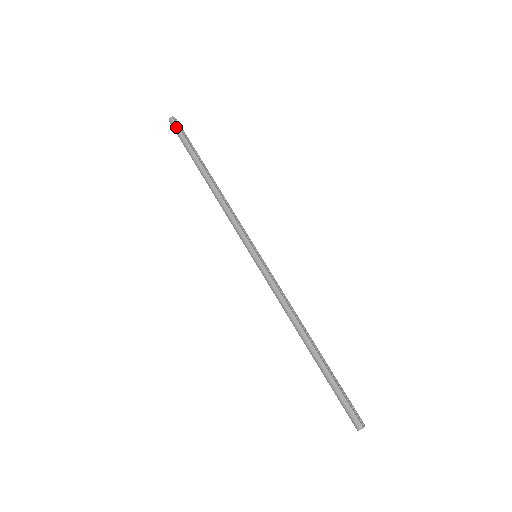
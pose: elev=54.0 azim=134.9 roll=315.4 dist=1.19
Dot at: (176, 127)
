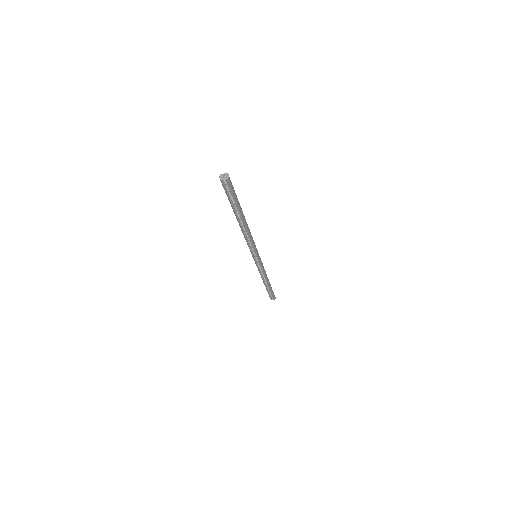
Dot at: (269, 296)
